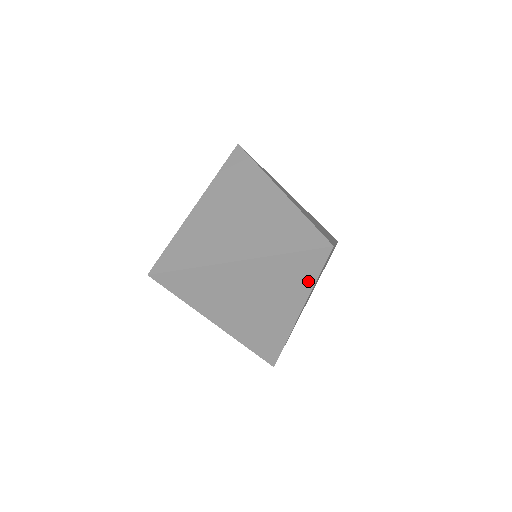
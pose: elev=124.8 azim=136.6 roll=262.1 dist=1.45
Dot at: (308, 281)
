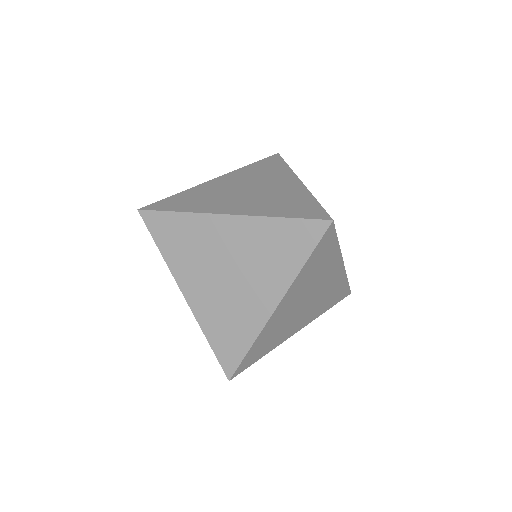
Dot at: (333, 250)
